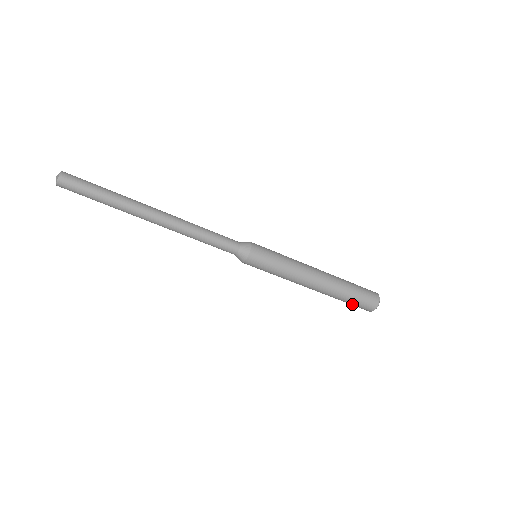
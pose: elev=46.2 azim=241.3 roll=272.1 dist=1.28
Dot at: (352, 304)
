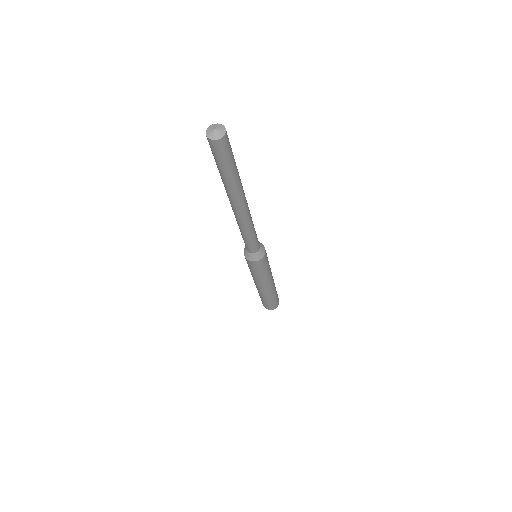
Dot at: (265, 303)
